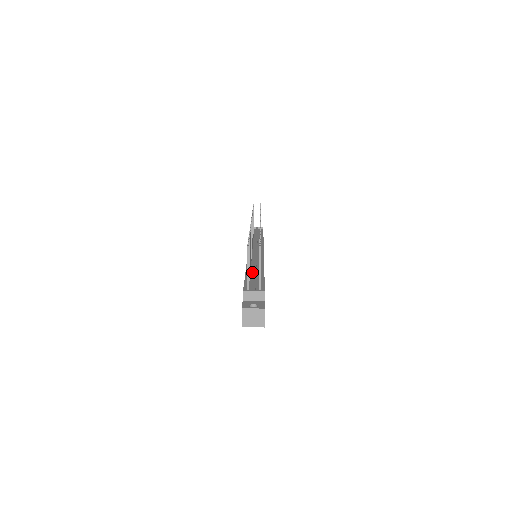
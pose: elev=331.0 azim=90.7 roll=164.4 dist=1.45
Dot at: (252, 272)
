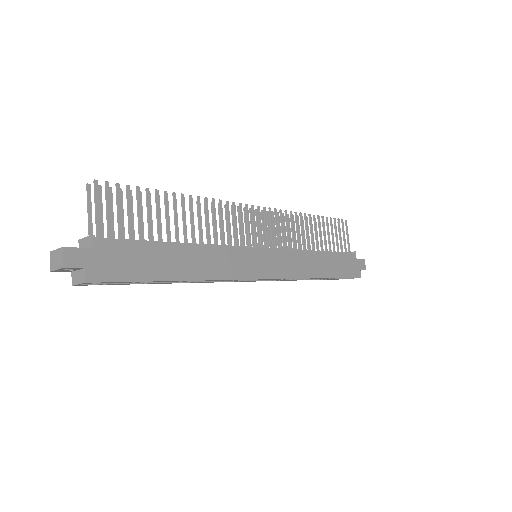
Dot at: occluded
